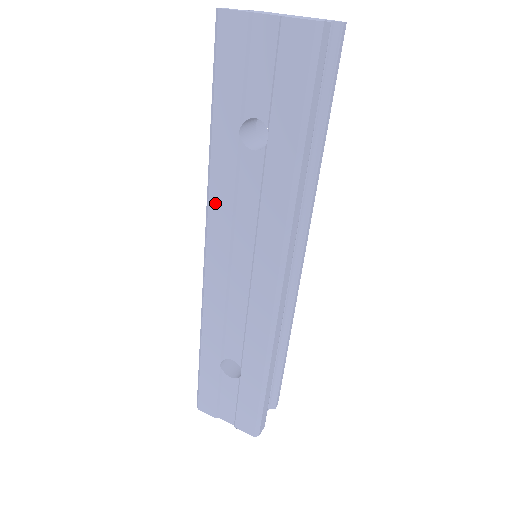
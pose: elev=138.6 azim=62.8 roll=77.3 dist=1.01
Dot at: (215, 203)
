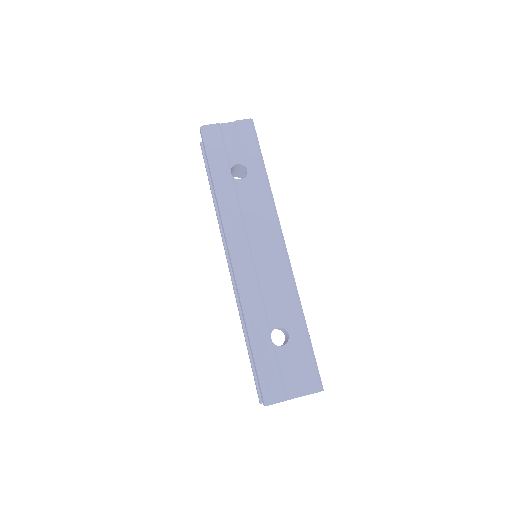
Dot at: (229, 216)
